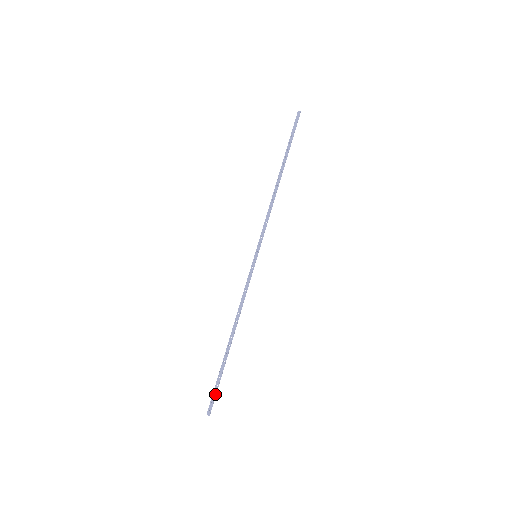
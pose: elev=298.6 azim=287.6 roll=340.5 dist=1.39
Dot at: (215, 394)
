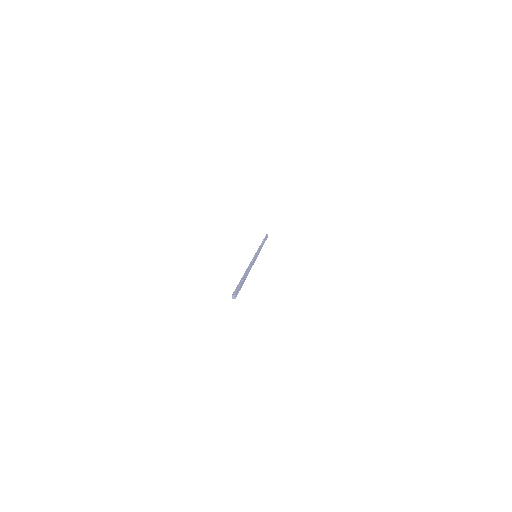
Dot at: (239, 288)
